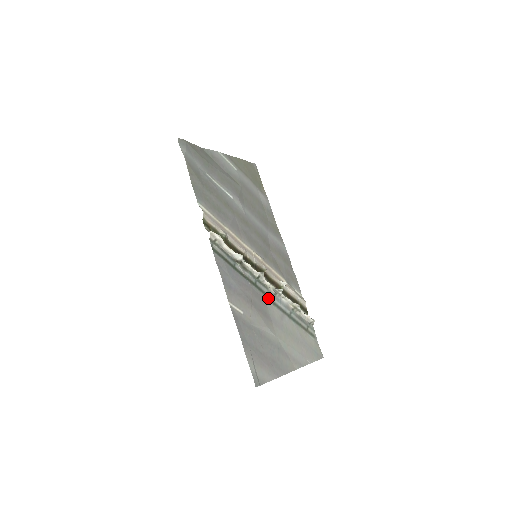
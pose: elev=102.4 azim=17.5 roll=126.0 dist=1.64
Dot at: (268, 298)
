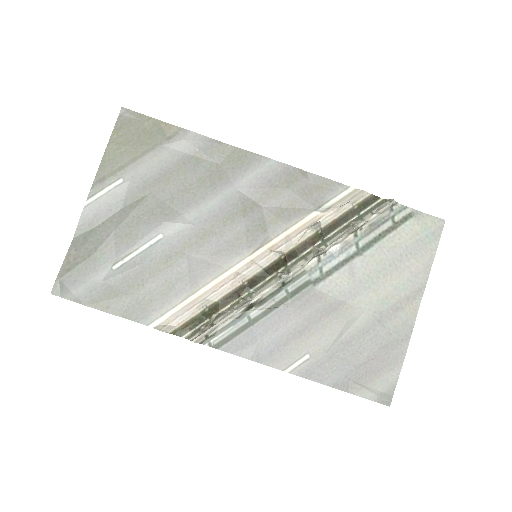
Dot at: (316, 280)
